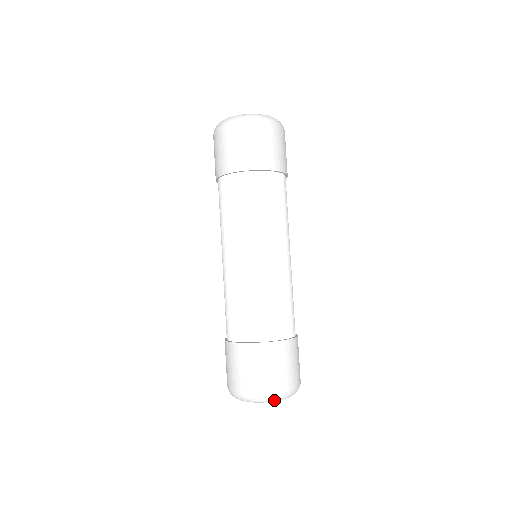
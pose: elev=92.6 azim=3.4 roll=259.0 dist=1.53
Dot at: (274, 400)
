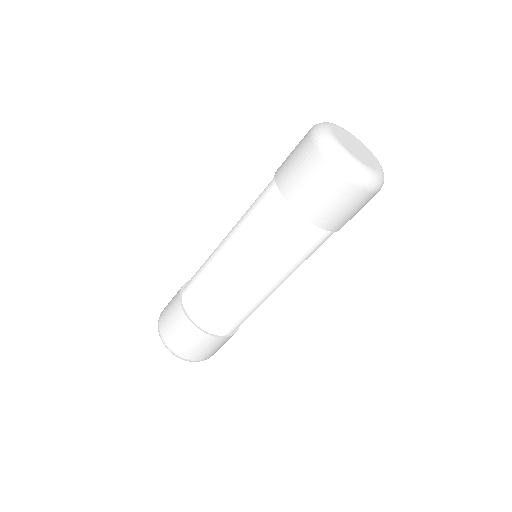
Dot at: occluded
